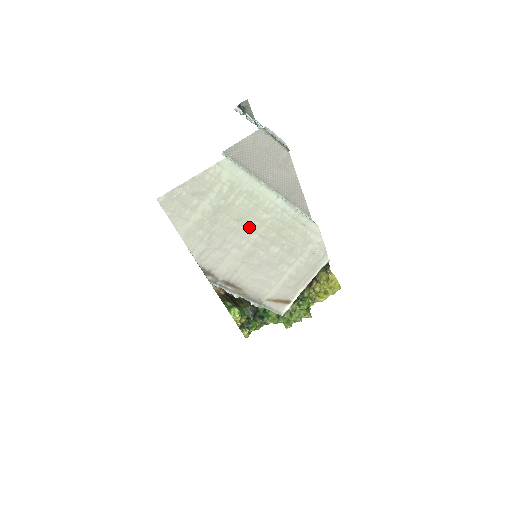
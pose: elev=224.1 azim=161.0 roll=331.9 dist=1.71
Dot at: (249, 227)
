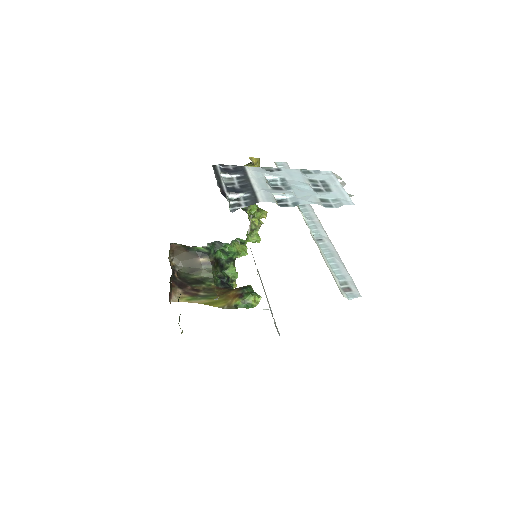
Dot at: occluded
